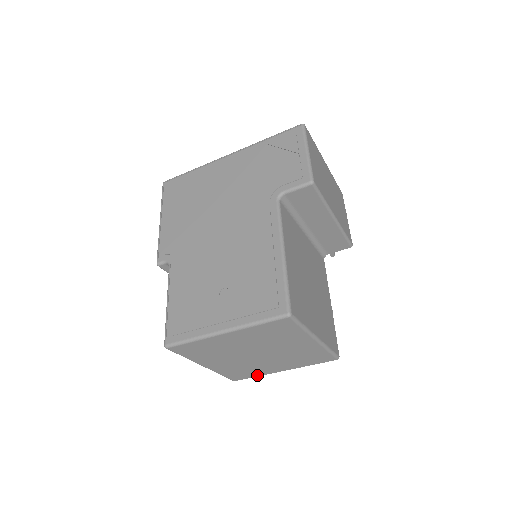
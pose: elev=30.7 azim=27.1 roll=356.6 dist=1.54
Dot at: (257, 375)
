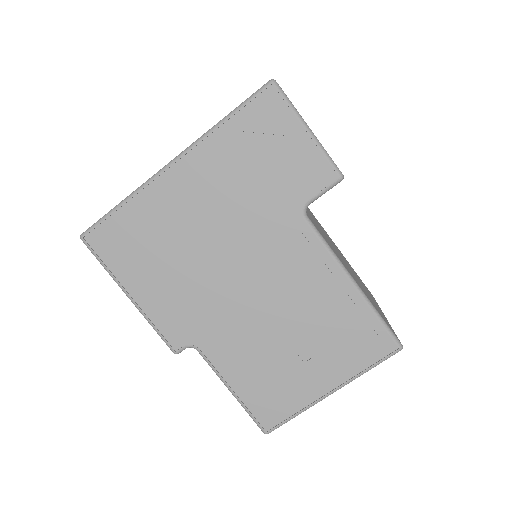
Dot at: occluded
